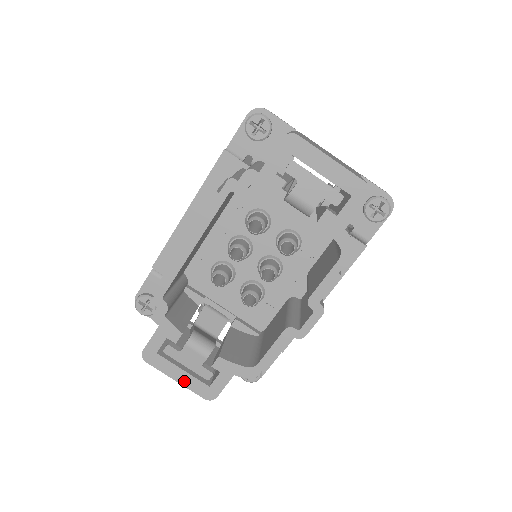
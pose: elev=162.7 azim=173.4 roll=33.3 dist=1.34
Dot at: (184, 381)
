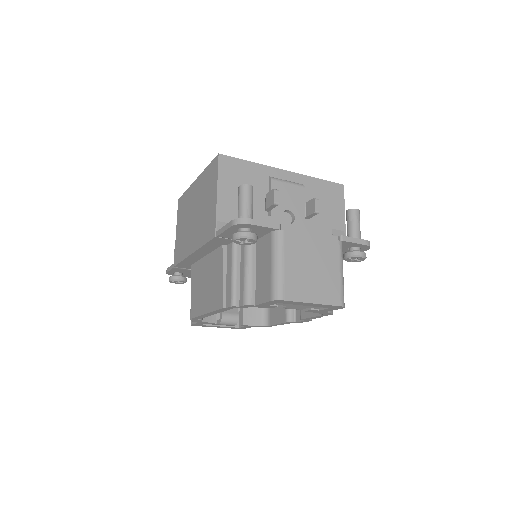
Dot at: (222, 327)
